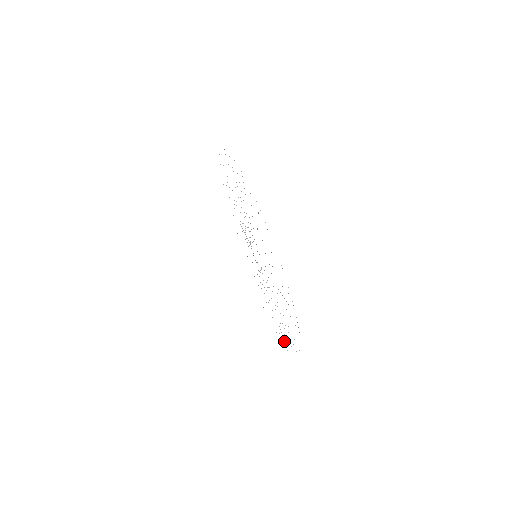
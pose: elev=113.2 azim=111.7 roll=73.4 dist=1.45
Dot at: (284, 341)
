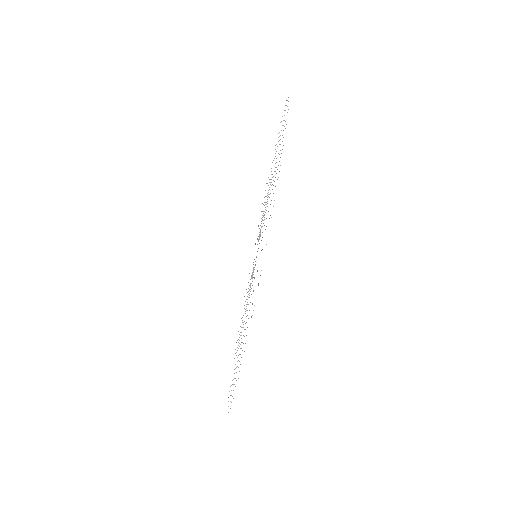
Dot at: occluded
